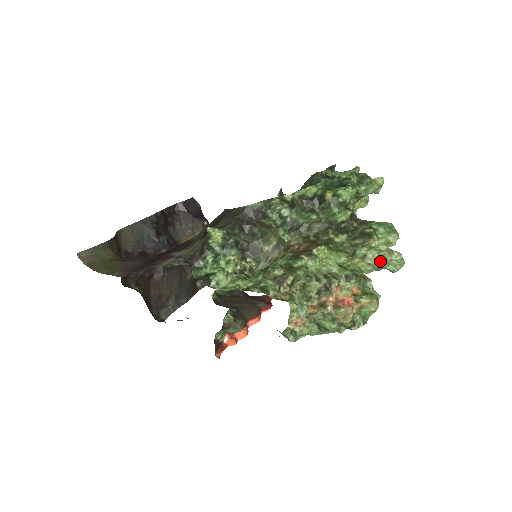
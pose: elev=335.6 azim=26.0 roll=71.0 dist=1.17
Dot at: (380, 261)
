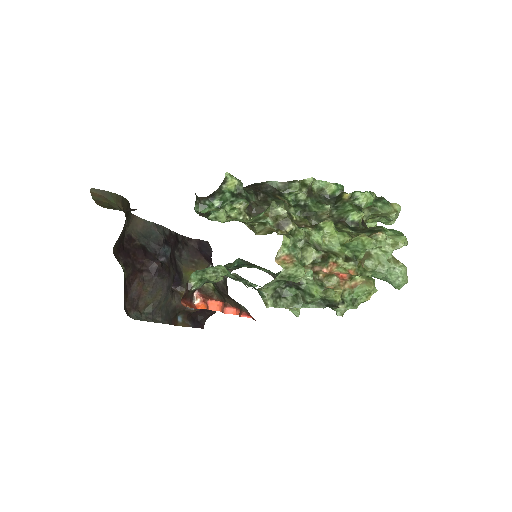
Dot at: (383, 263)
